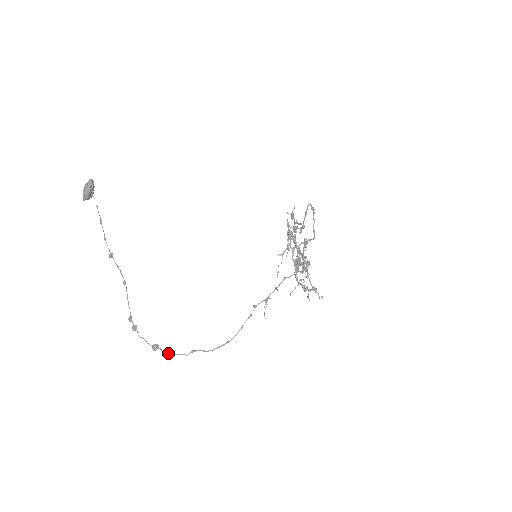
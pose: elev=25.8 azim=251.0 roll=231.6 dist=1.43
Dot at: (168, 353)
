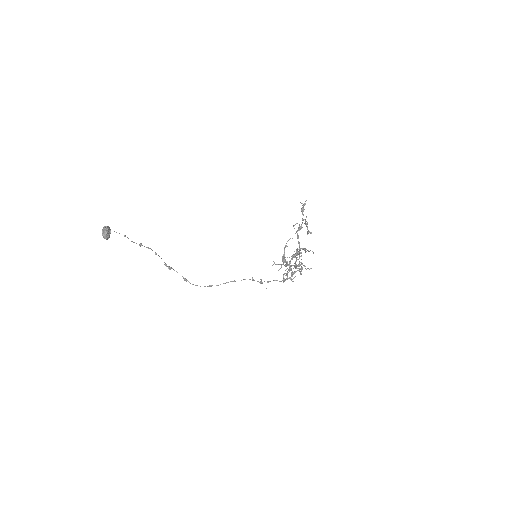
Dot at: occluded
